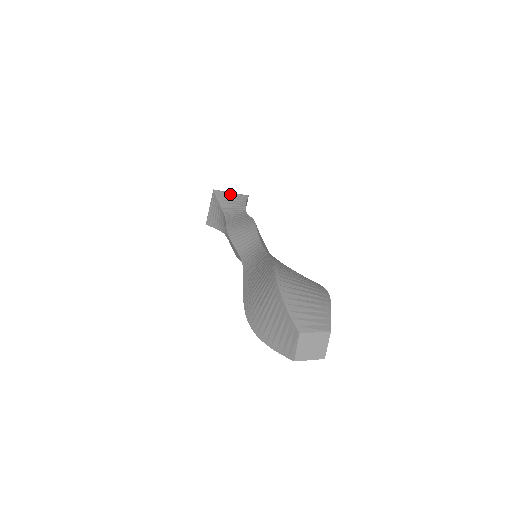
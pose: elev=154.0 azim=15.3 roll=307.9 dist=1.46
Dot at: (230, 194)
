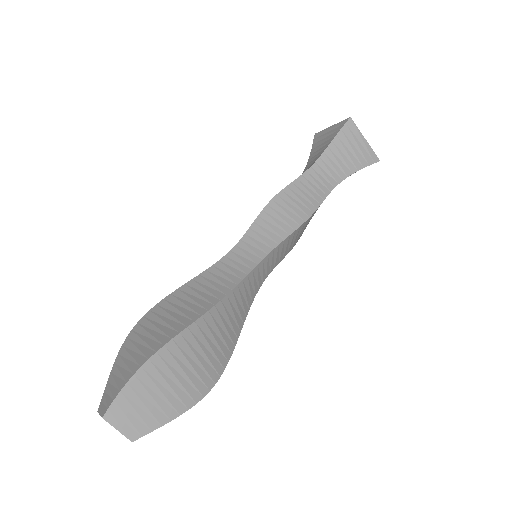
Dot at: (361, 141)
